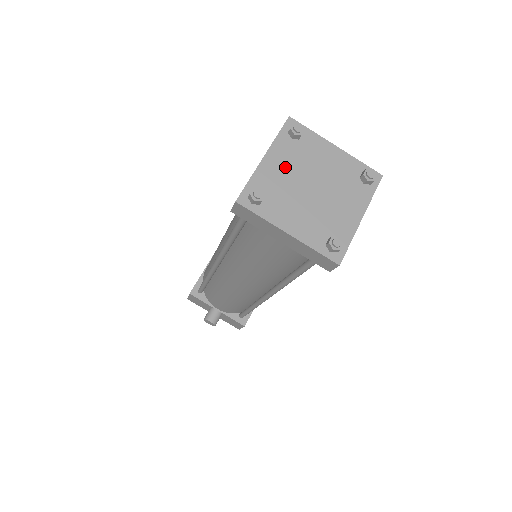
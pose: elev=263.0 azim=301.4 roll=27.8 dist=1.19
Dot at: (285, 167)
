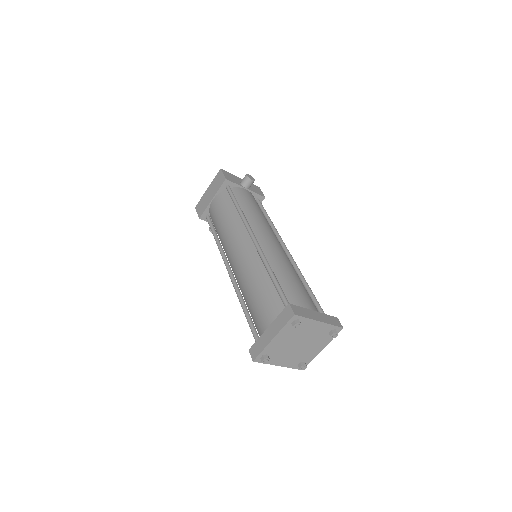
Dot at: (285, 340)
